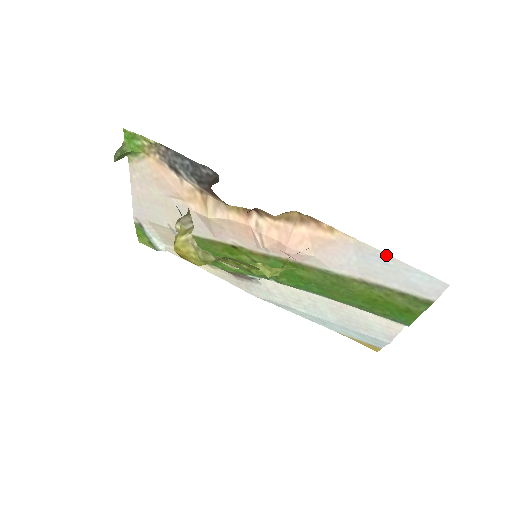
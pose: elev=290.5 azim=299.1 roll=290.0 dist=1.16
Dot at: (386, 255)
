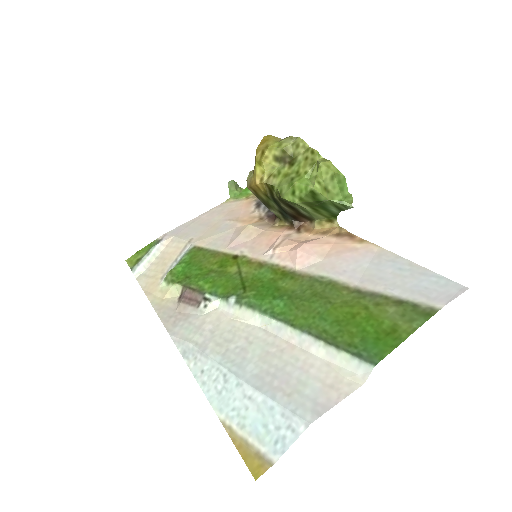
Dot at: (406, 261)
